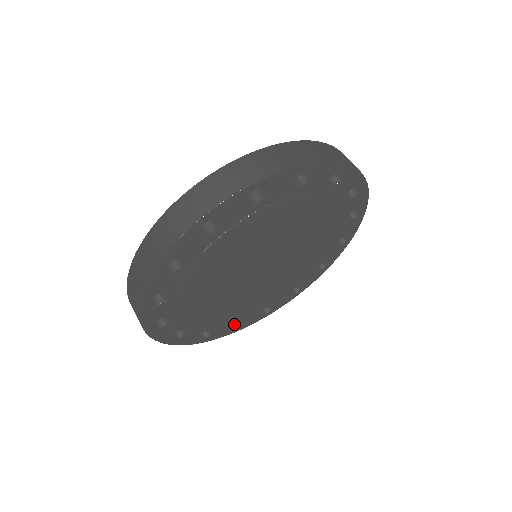
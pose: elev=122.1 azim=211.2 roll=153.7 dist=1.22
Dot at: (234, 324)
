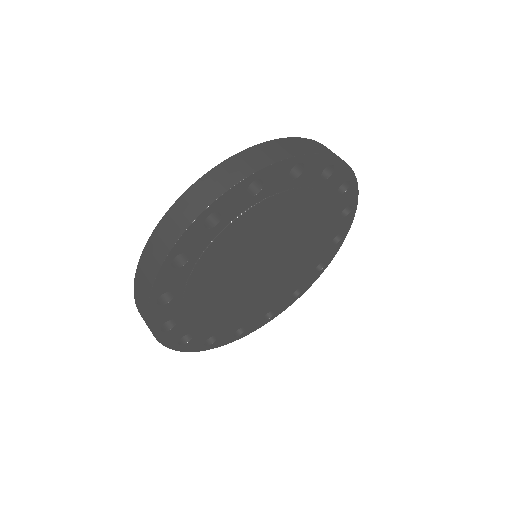
Dot at: (269, 313)
